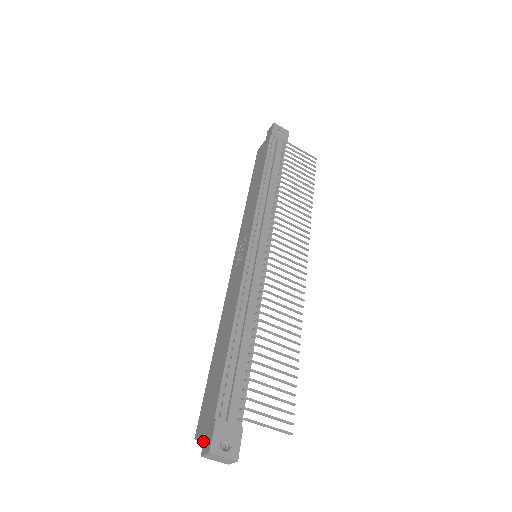
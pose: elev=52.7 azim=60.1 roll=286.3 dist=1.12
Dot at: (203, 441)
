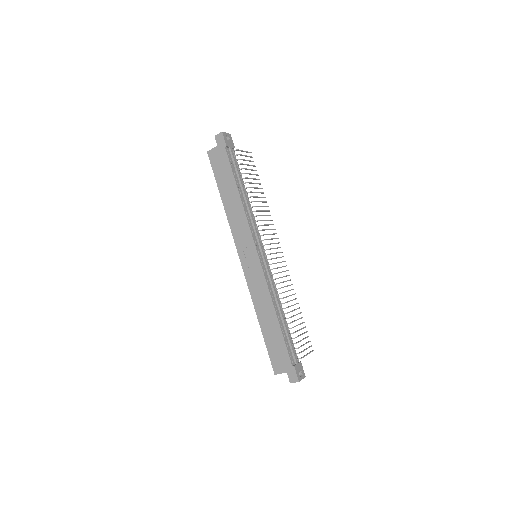
Dot at: occluded
